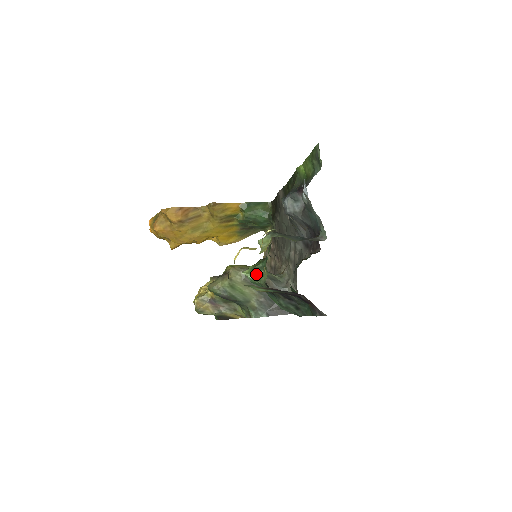
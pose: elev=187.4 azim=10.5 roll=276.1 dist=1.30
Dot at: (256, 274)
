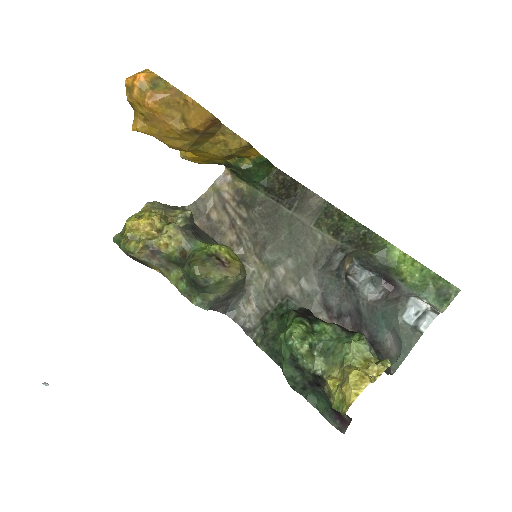
Dot at: (311, 354)
